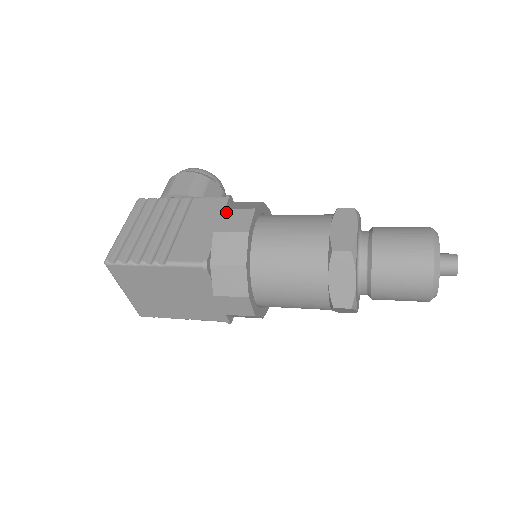
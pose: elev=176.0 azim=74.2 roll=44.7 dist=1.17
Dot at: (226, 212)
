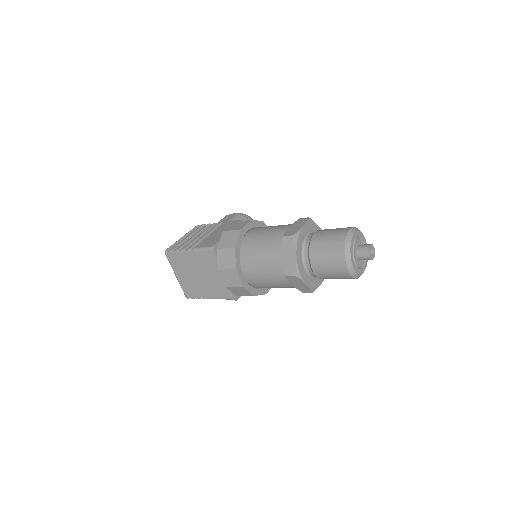
Dot at: (235, 223)
